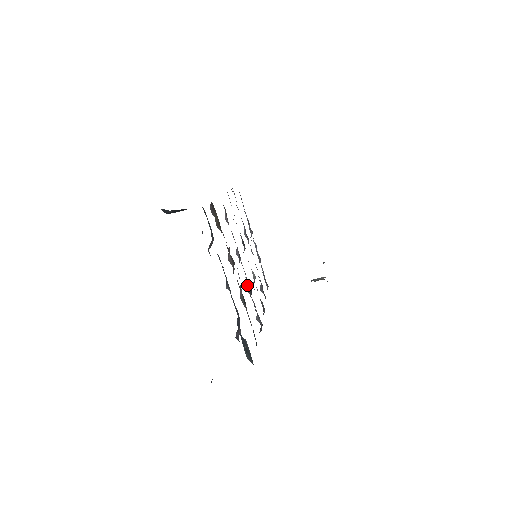
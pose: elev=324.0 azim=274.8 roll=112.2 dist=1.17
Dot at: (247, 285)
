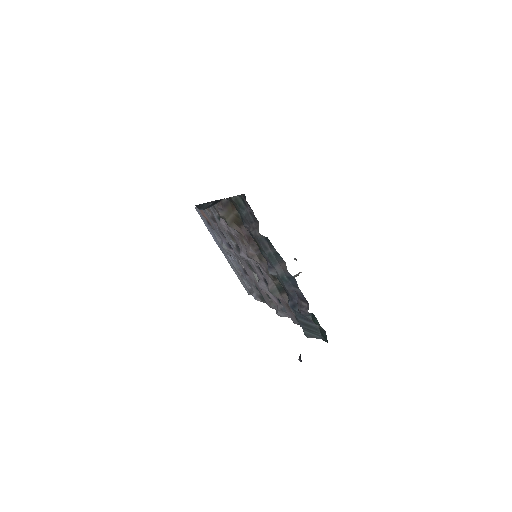
Dot at: (261, 283)
